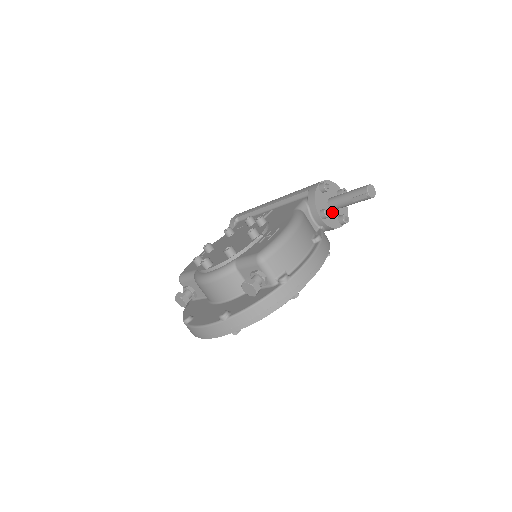
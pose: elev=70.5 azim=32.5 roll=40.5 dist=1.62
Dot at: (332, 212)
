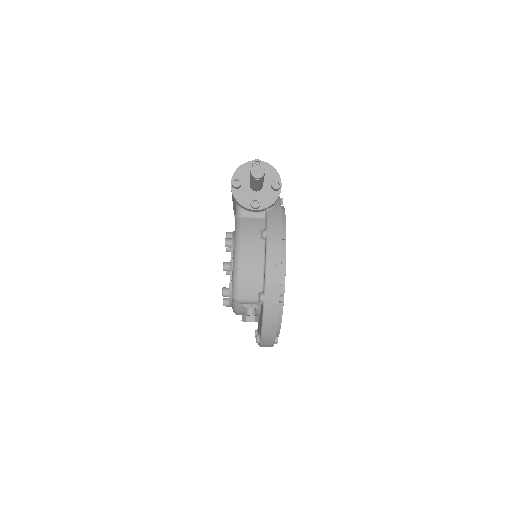
Dot at: (262, 191)
